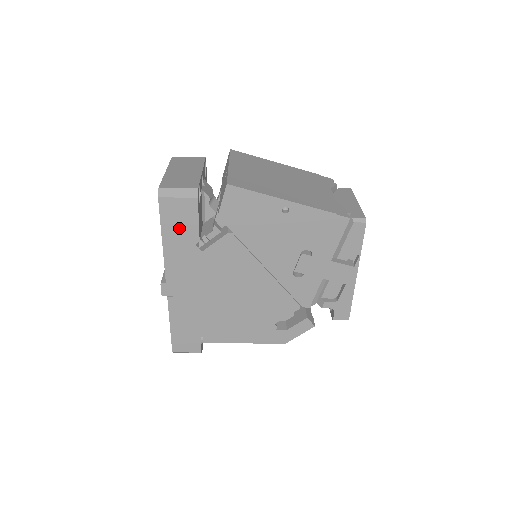
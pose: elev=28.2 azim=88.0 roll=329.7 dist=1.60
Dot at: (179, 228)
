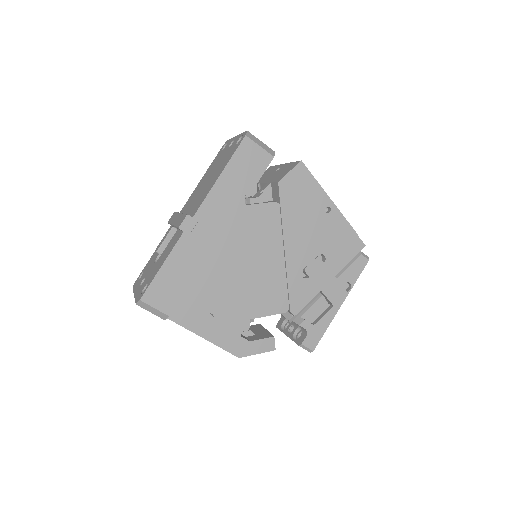
Dot at: (242, 172)
